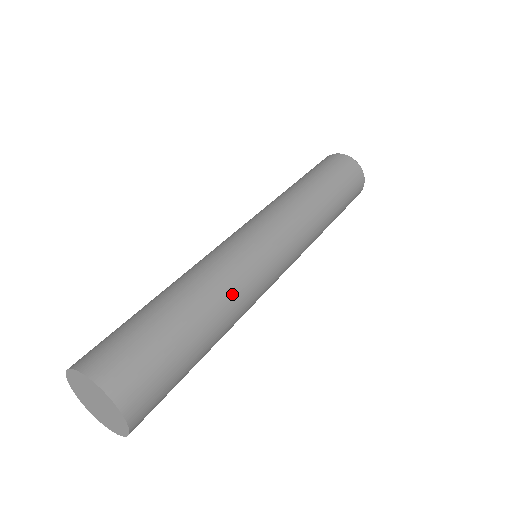
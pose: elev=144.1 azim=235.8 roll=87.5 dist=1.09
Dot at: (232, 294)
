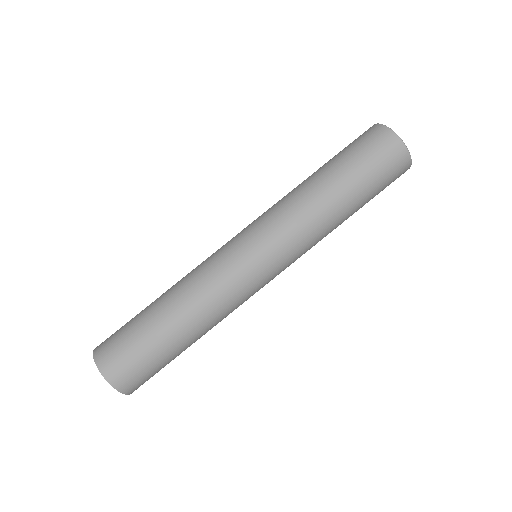
Dot at: (202, 300)
